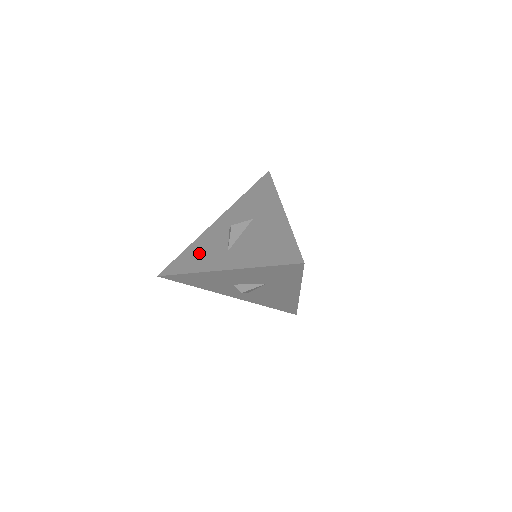
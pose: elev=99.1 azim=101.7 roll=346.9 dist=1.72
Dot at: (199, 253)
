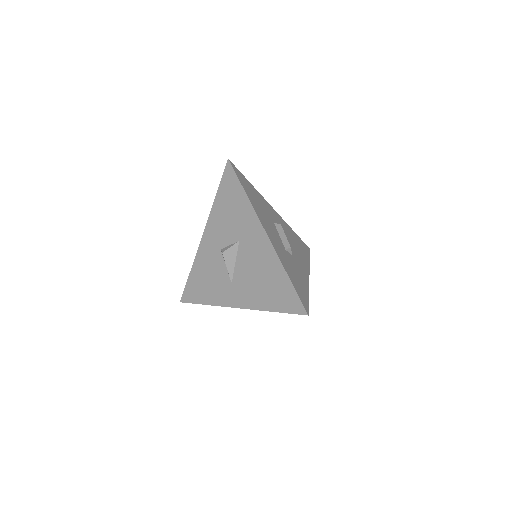
Dot at: (205, 280)
